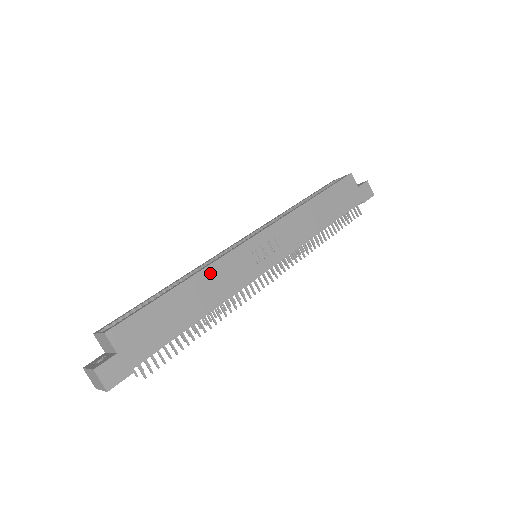
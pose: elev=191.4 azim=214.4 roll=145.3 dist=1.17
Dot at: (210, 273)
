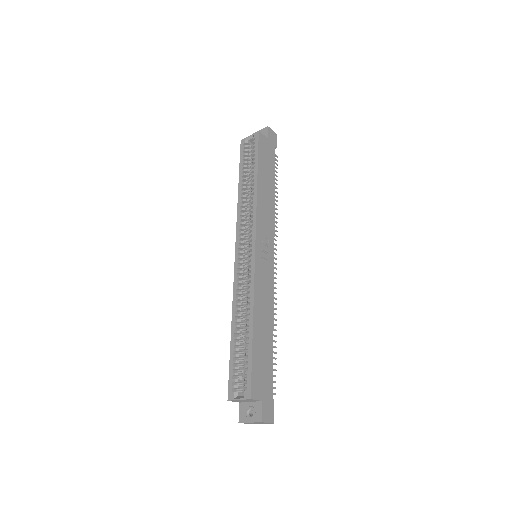
Dot at: (257, 301)
